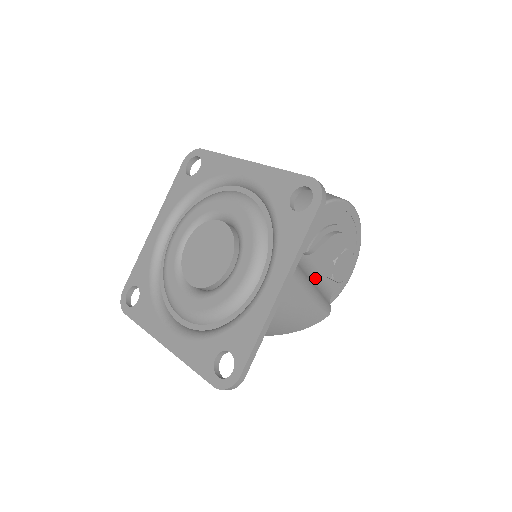
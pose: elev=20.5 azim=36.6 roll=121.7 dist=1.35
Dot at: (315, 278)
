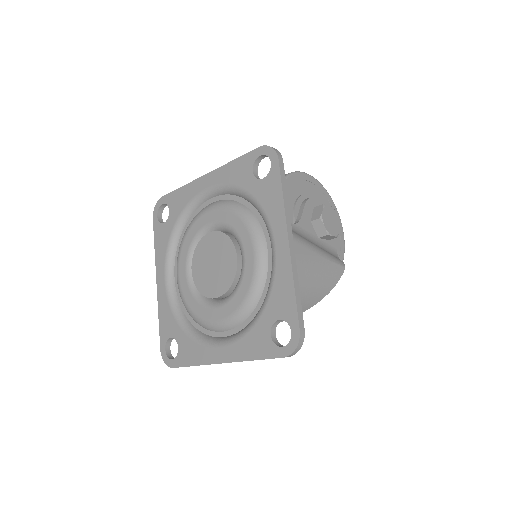
Dot at: (314, 242)
